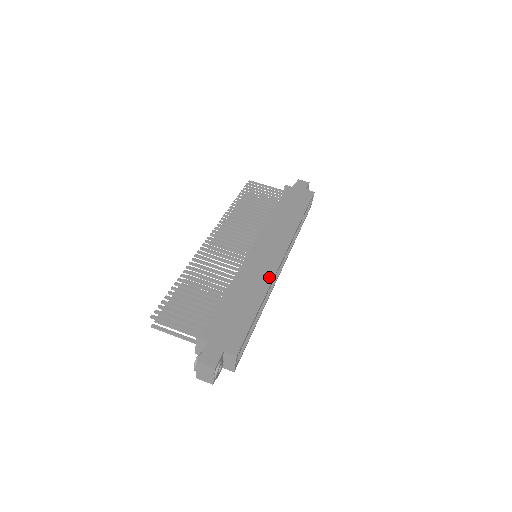
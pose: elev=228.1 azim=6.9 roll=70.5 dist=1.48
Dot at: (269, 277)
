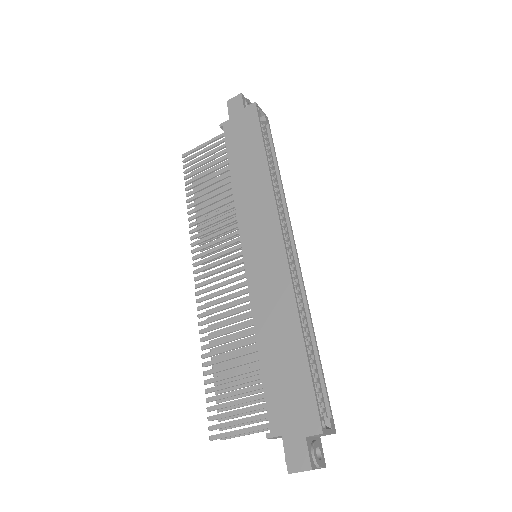
Dot at: (286, 285)
